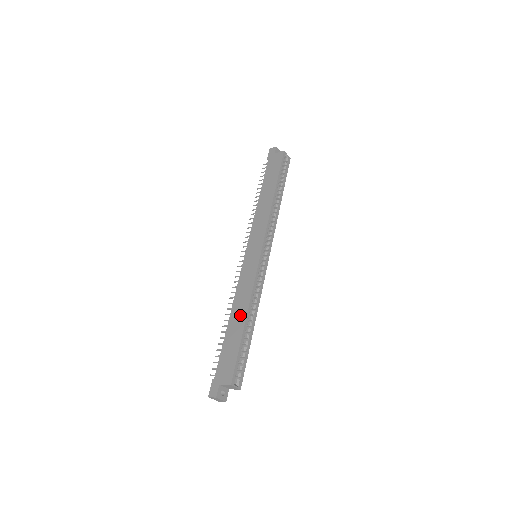
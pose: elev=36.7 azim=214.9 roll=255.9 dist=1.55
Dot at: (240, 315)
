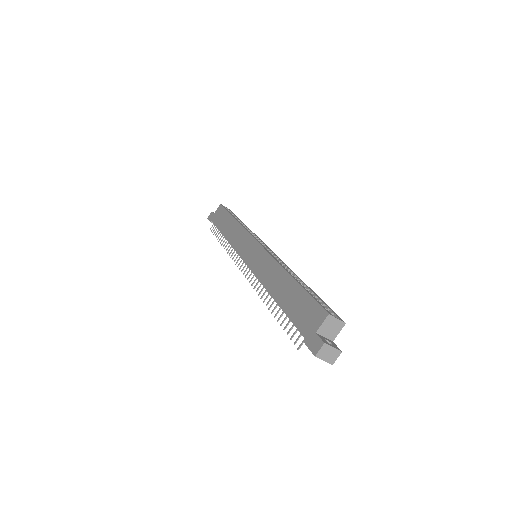
Dot at: (280, 280)
